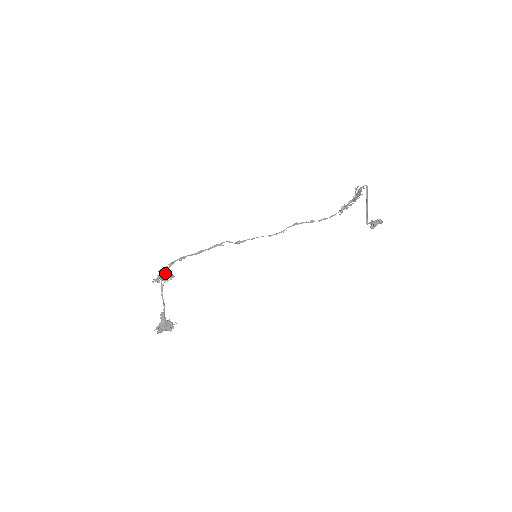
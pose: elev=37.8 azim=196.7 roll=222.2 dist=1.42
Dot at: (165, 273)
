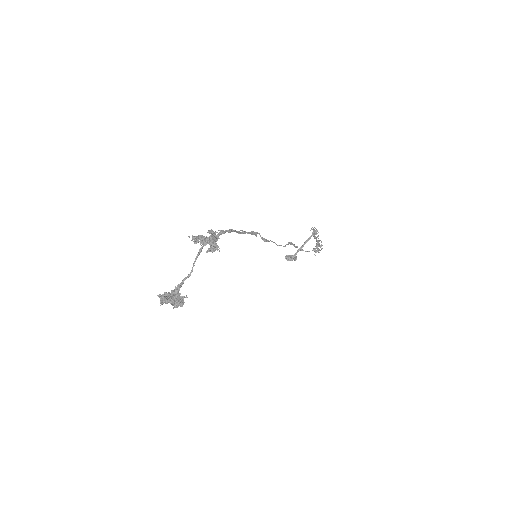
Dot at: (214, 240)
